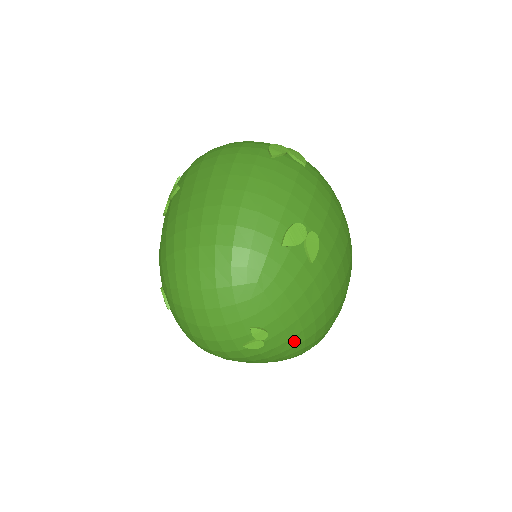
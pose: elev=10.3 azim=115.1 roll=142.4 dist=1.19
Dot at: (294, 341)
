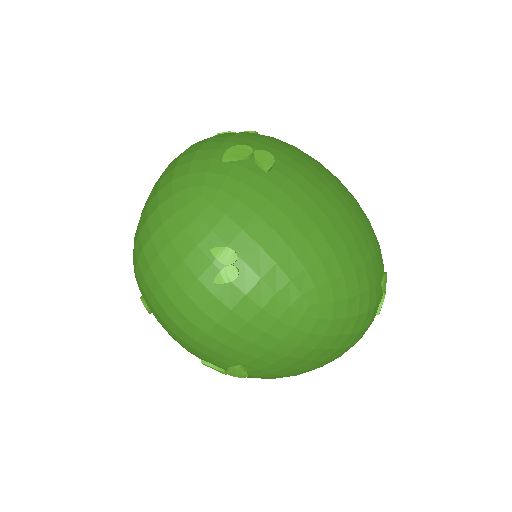
Dot at: (286, 268)
